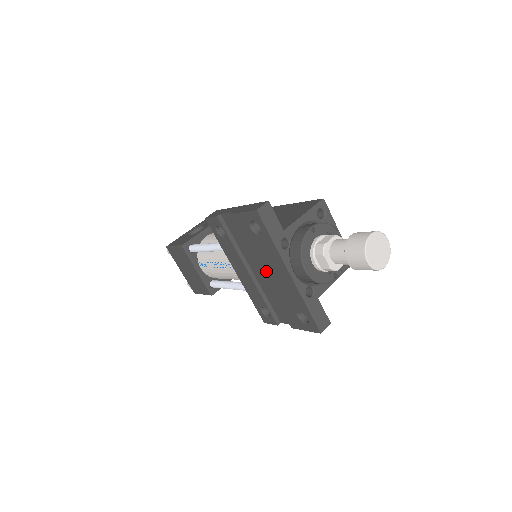
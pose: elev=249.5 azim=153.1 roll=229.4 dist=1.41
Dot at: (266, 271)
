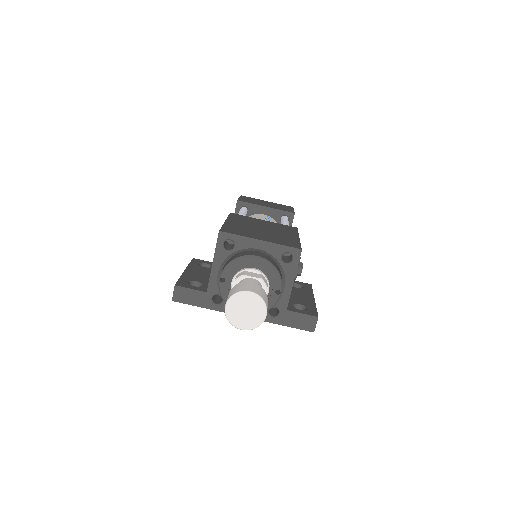
Dot at: occluded
